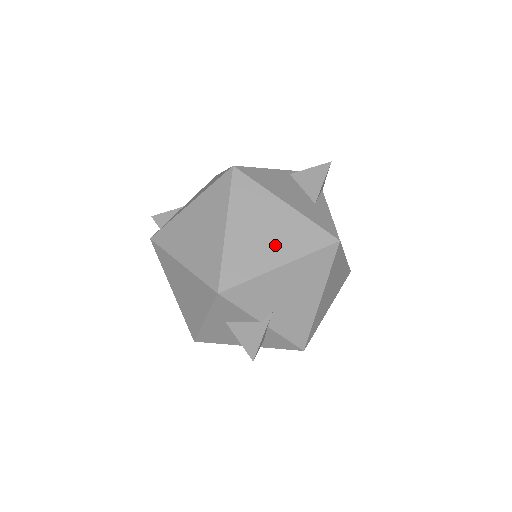
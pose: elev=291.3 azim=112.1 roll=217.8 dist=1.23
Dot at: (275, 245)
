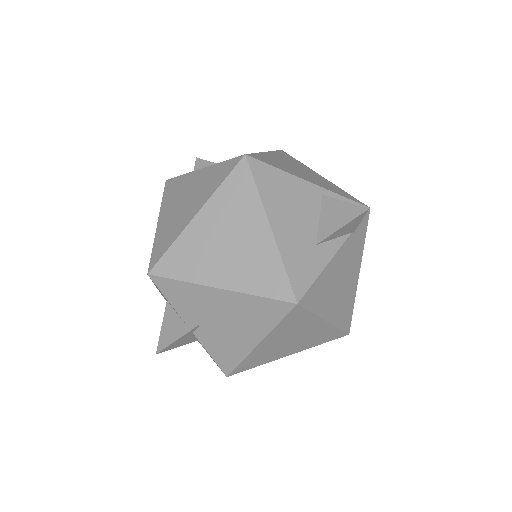
Dot at: (229, 263)
